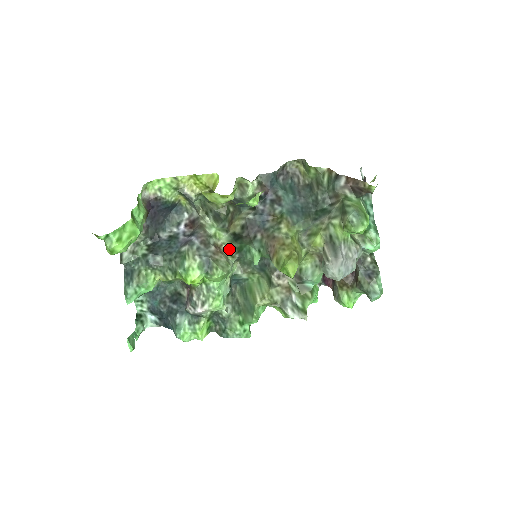
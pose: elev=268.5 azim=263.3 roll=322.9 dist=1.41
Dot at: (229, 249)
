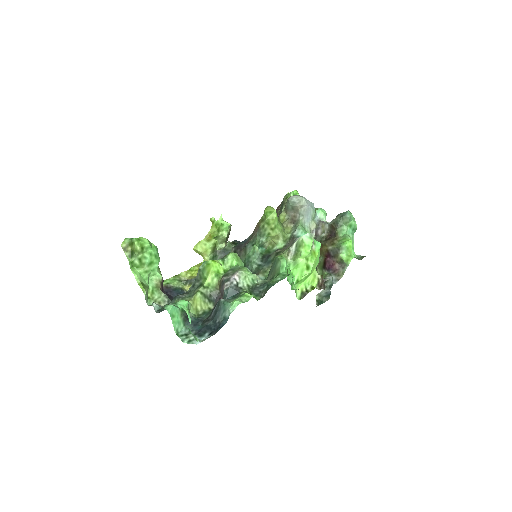
Dot at: occluded
